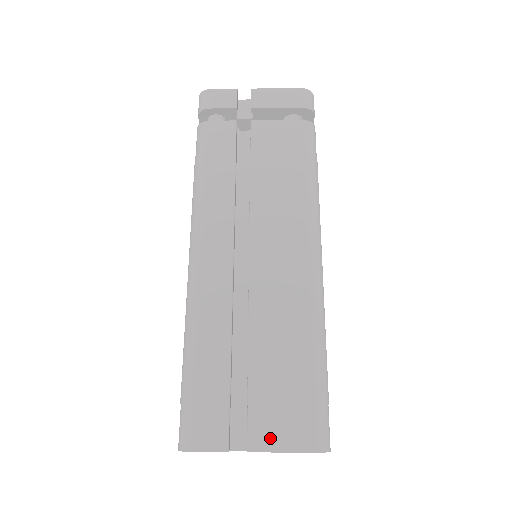
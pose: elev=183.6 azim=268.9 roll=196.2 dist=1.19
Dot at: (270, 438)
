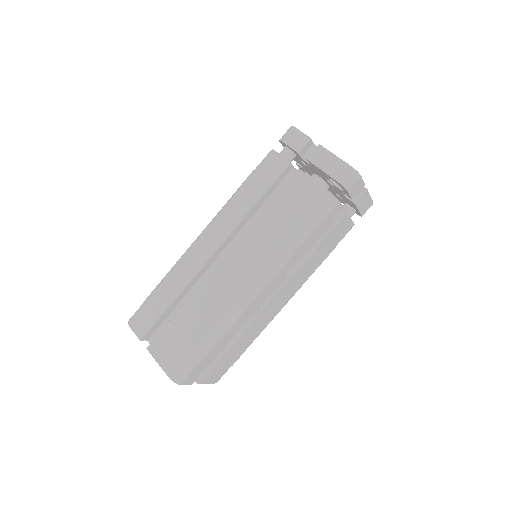
Dot at: (158, 352)
